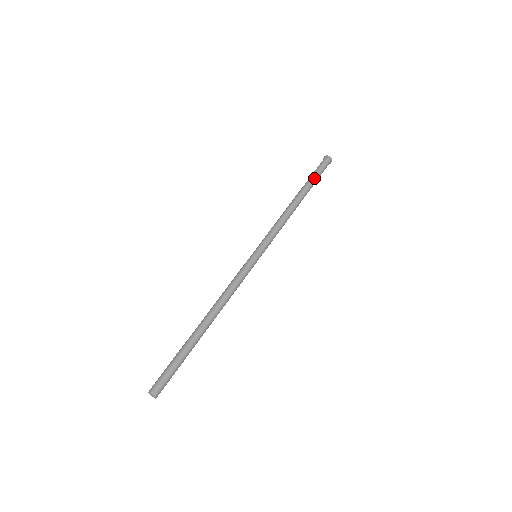
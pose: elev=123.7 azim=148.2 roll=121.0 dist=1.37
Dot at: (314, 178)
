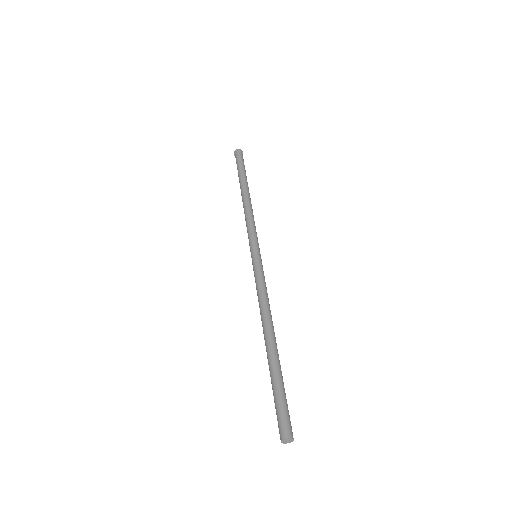
Dot at: (242, 171)
